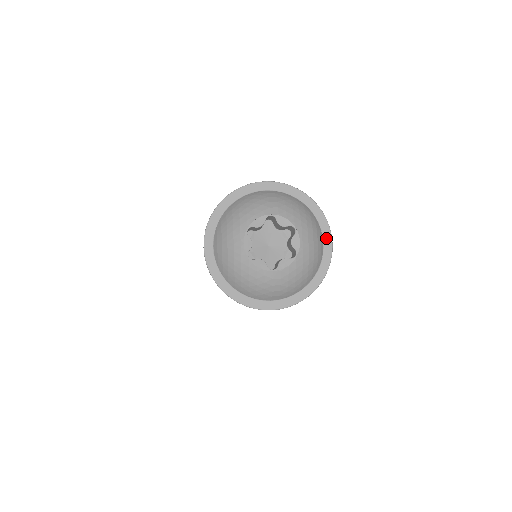
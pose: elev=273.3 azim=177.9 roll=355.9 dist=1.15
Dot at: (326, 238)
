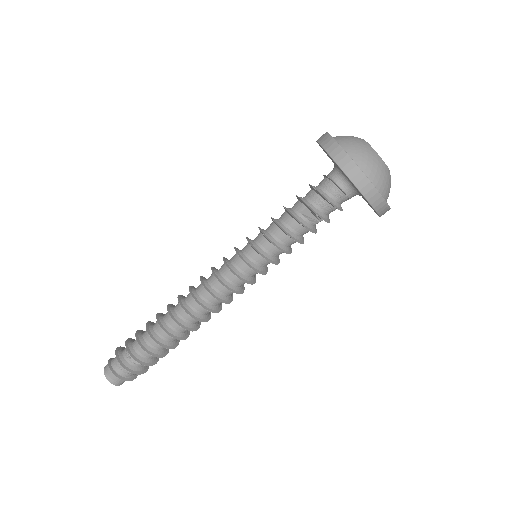
Dot at: occluded
